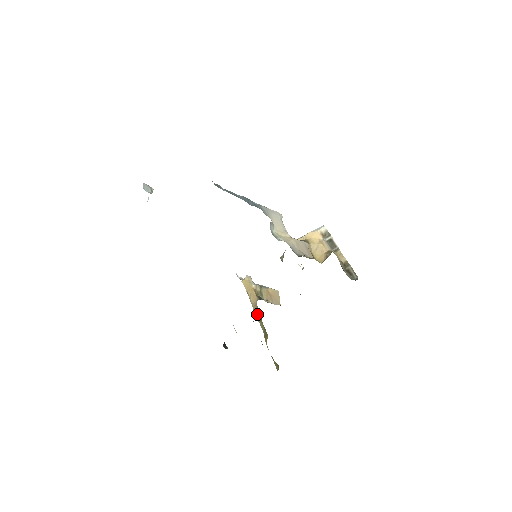
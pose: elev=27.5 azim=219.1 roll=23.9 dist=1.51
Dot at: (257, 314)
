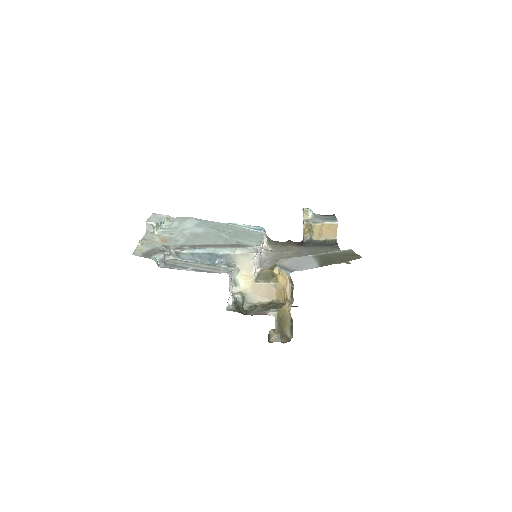
Dot at: occluded
